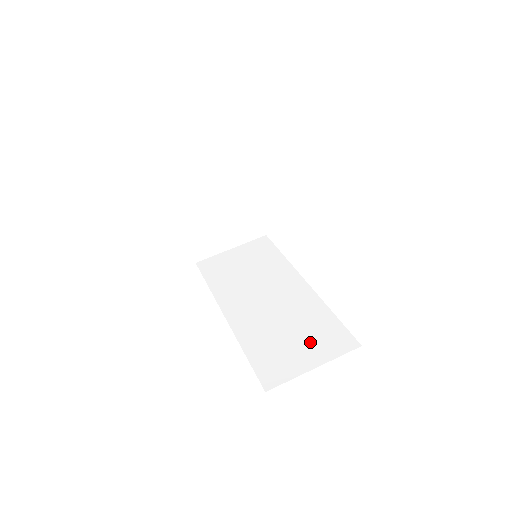
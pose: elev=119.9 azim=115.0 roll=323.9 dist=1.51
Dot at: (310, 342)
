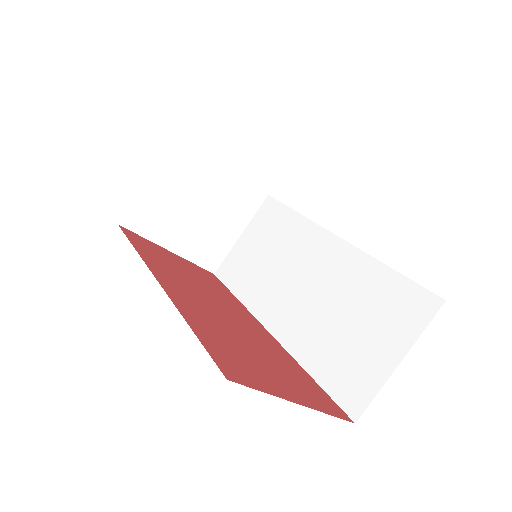
Dot at: (378, 325)
